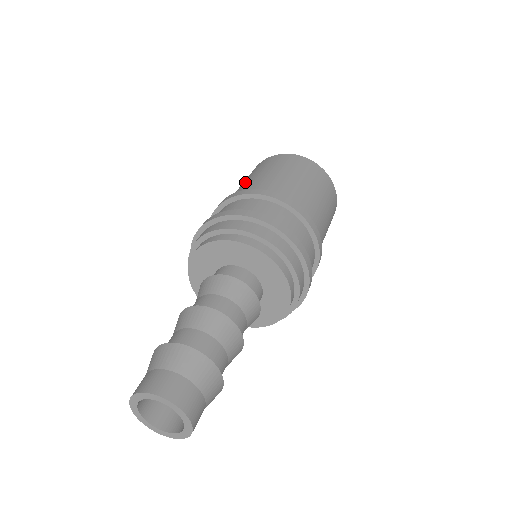
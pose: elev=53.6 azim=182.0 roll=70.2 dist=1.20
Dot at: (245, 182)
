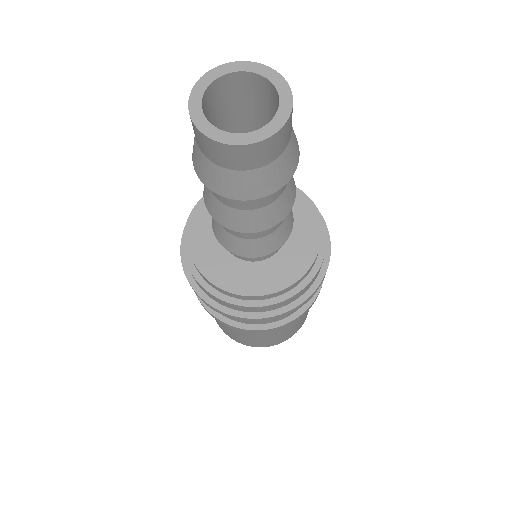
Dot at: occluded
